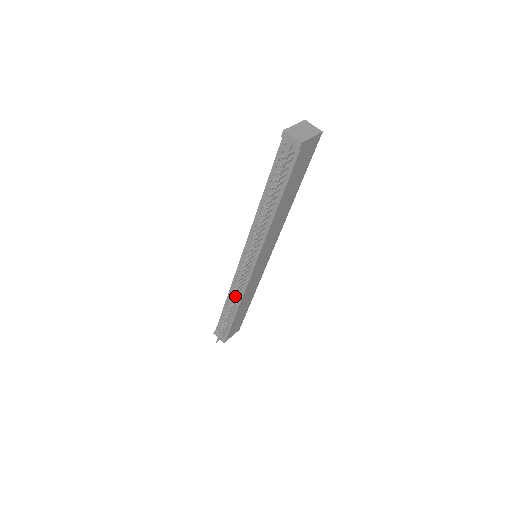
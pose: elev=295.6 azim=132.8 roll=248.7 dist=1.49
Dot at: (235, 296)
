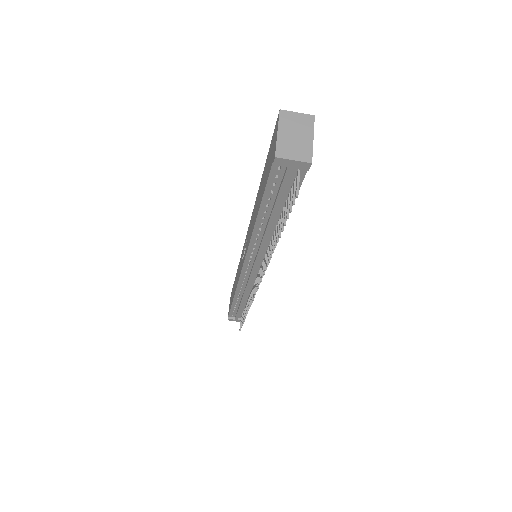
Dot at: occluded
